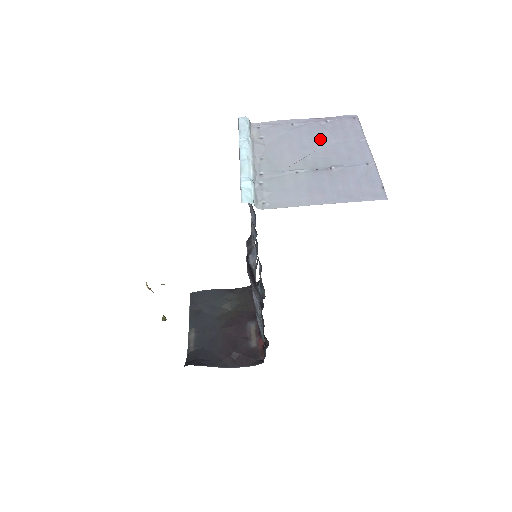
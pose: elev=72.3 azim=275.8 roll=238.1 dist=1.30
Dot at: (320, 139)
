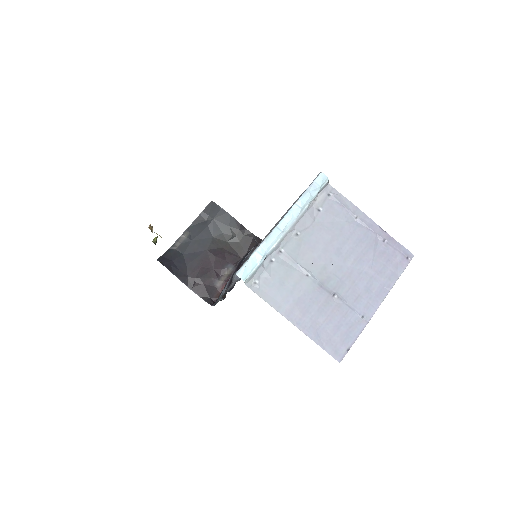
Dot at: (359, 256)
